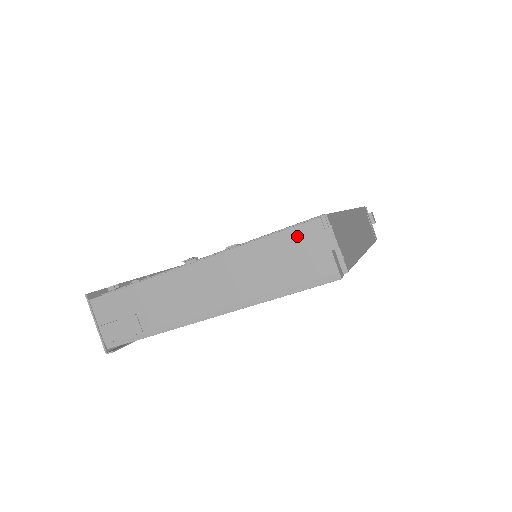
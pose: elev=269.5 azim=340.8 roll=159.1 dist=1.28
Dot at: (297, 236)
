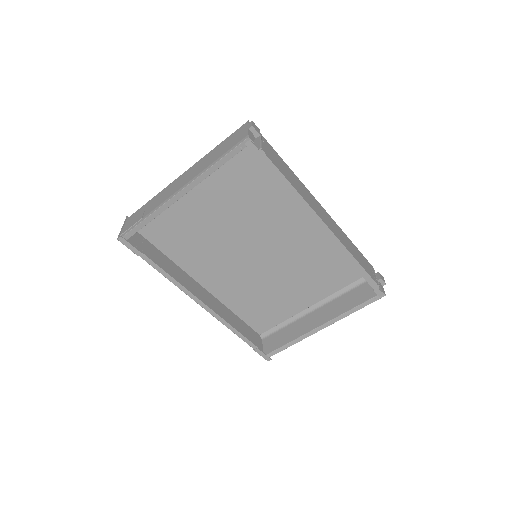
Dot at: (235, 133)
